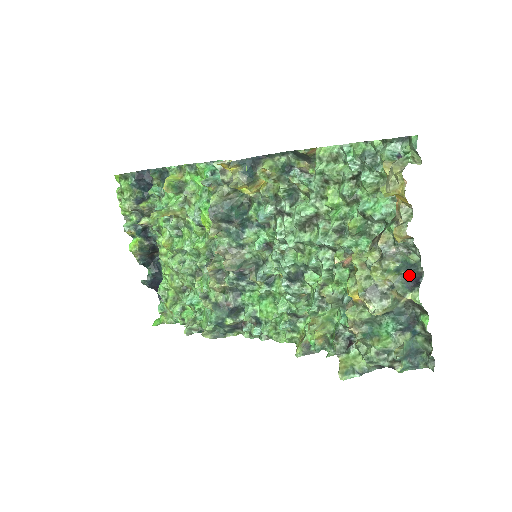
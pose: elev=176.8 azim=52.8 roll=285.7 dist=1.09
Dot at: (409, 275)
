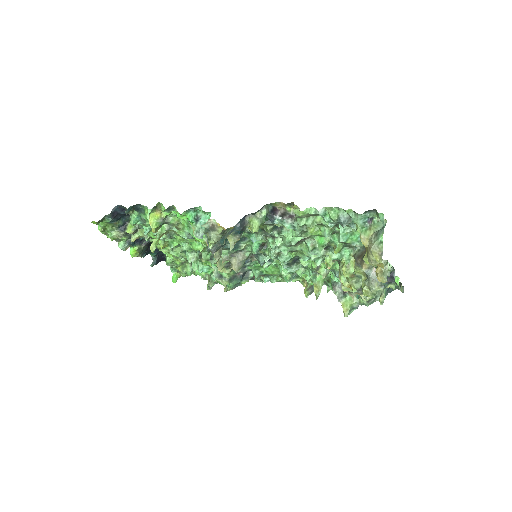
Dot at: occluded
